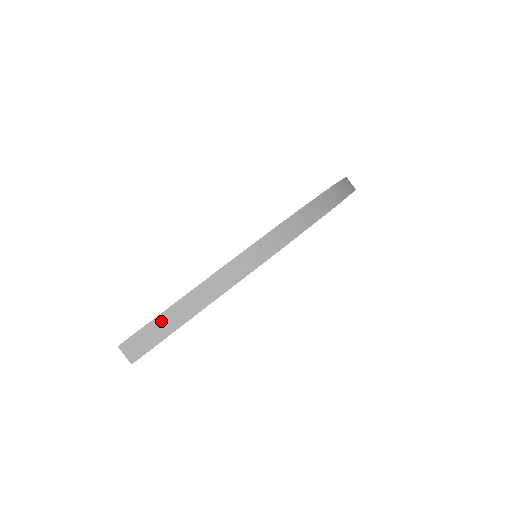
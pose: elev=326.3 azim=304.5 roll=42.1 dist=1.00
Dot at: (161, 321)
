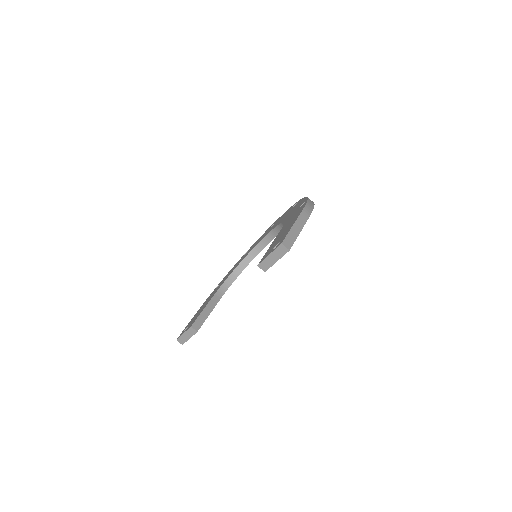
Dot at: (291, 234)
